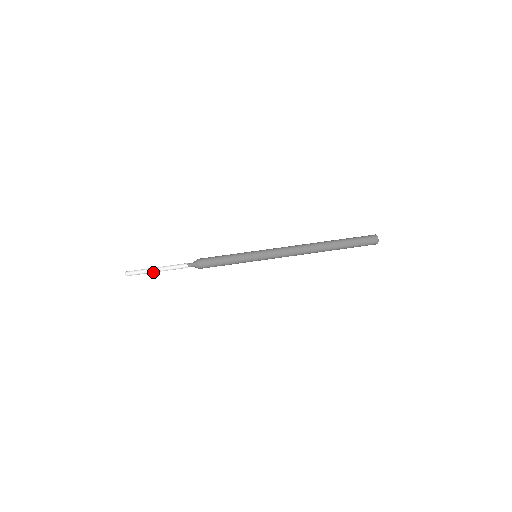
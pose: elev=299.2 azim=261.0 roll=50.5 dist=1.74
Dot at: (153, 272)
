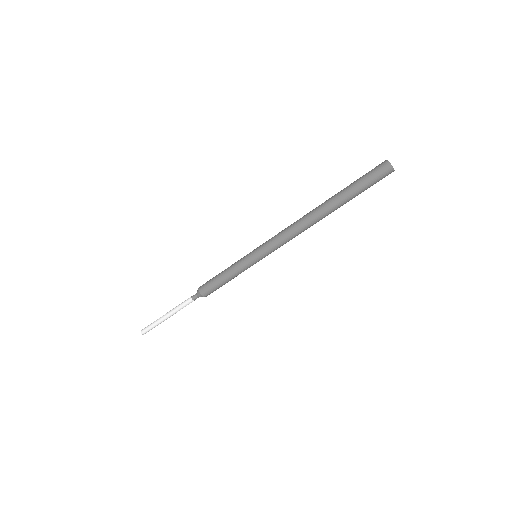
Dot at: occluded
